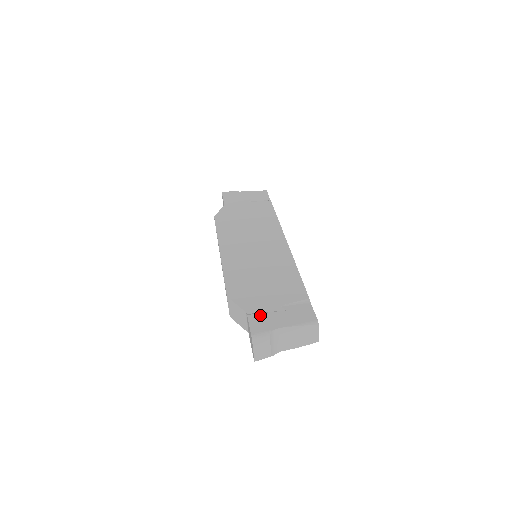
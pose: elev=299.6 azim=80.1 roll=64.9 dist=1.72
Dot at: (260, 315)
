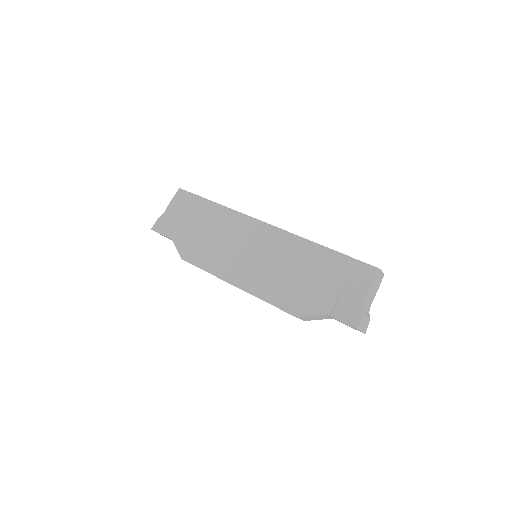
Dot at: (339, 307)
